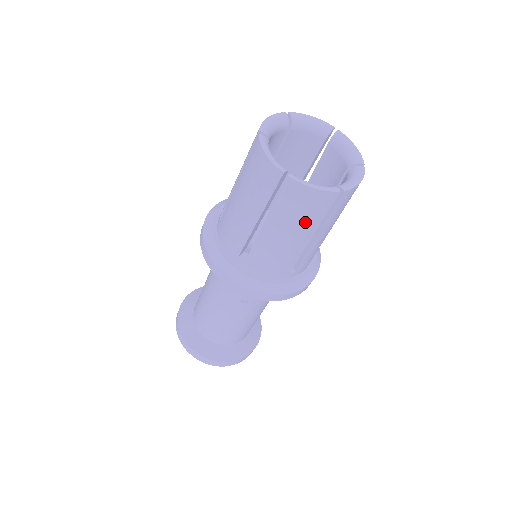
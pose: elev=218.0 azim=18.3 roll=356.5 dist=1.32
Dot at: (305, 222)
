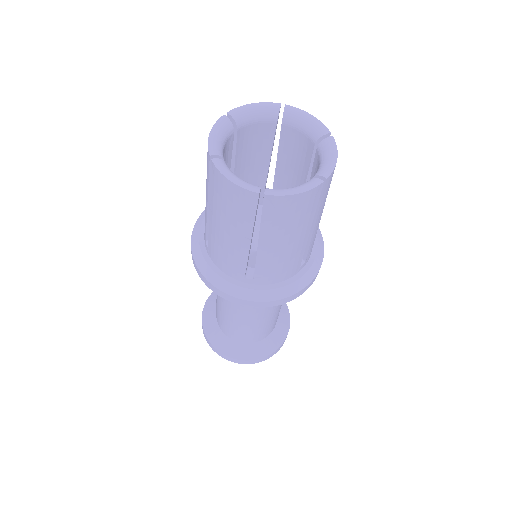
Dot at: (235, 219)
